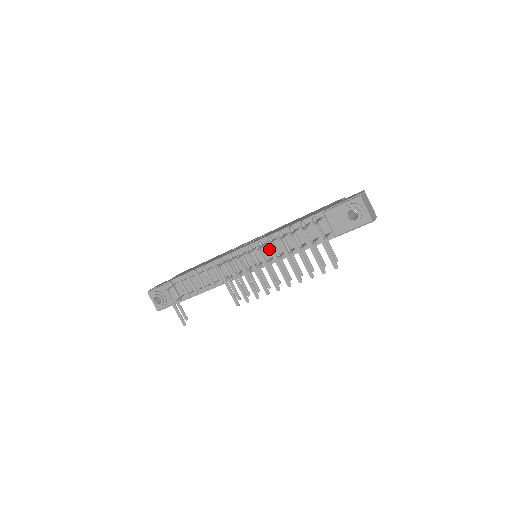
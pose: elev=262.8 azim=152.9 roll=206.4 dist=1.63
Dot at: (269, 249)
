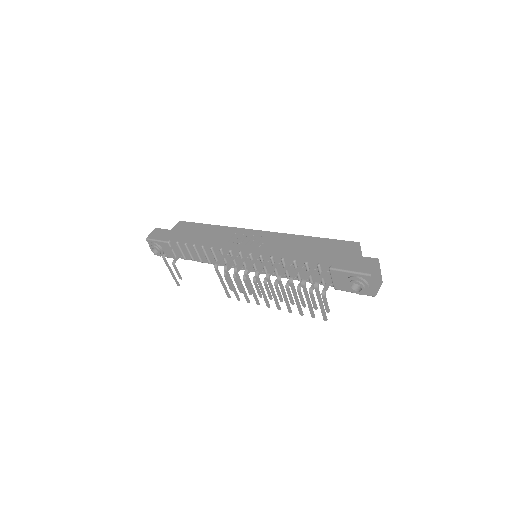
Dot at: (267, 279)
